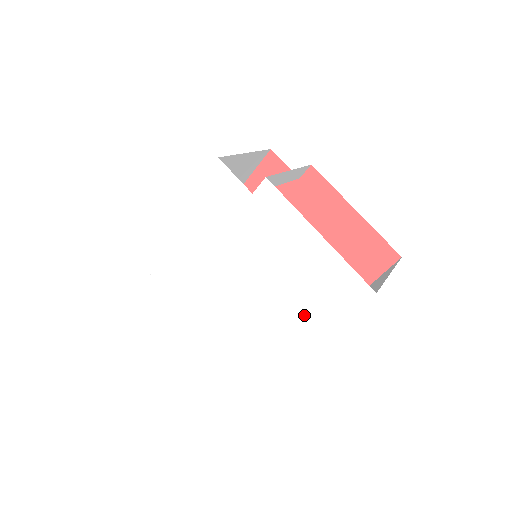
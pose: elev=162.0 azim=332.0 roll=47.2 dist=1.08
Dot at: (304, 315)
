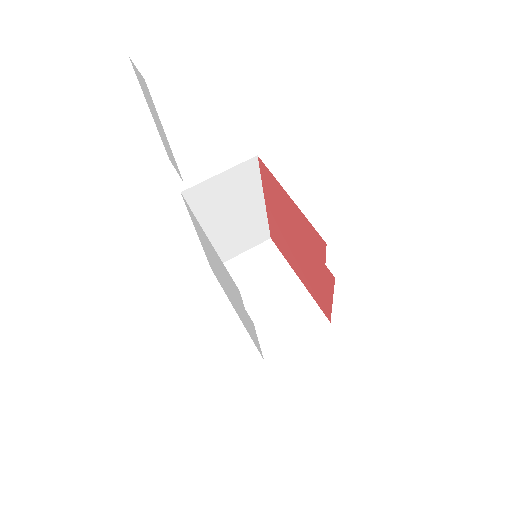
Dot at: (239, 315)
